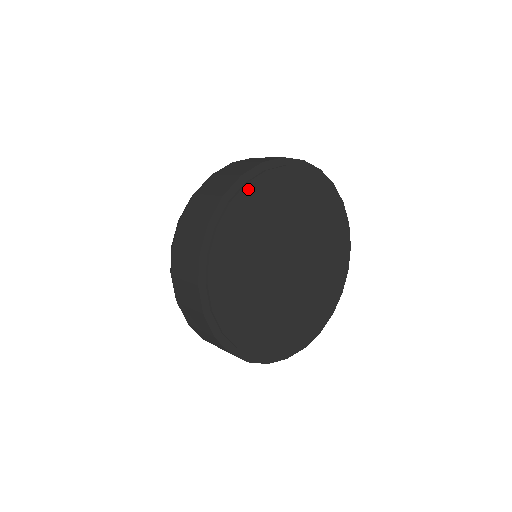
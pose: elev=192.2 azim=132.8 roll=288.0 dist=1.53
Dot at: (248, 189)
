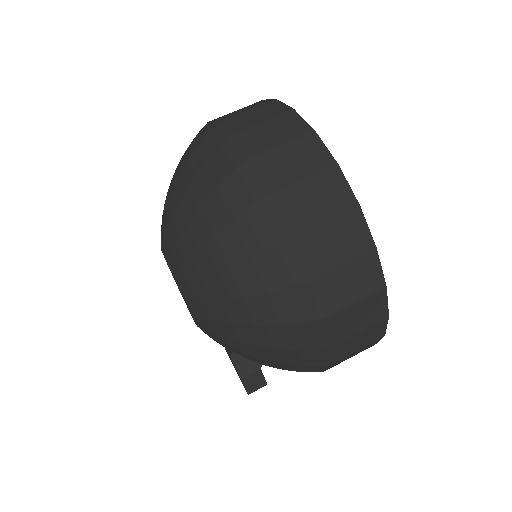
Dot at: occluded
